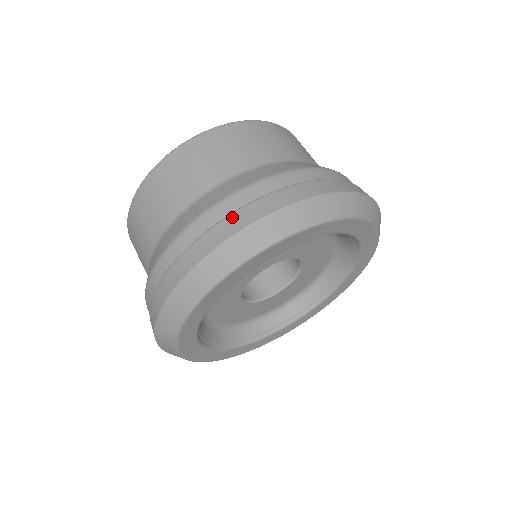
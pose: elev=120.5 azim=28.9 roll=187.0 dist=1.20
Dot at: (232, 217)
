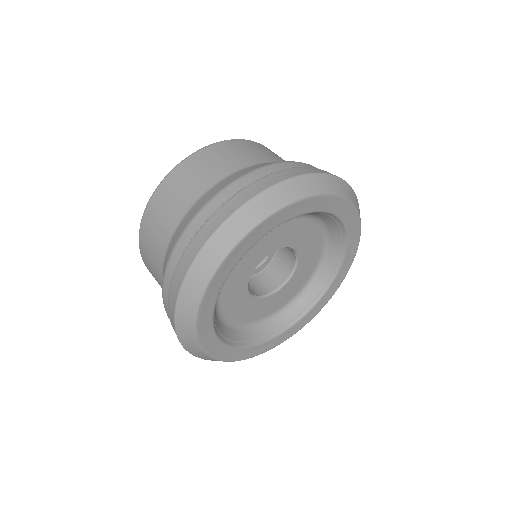
Dot at: (223, 206)
